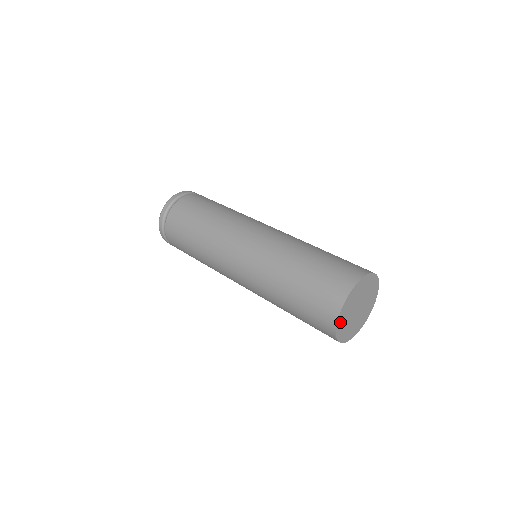
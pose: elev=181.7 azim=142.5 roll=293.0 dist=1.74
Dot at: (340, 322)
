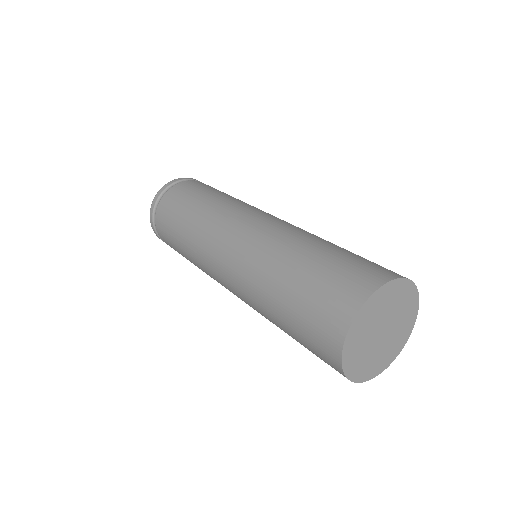
Dot at: (354, 331)
